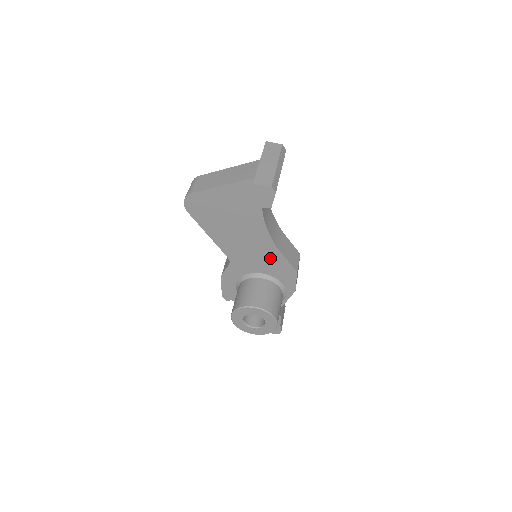
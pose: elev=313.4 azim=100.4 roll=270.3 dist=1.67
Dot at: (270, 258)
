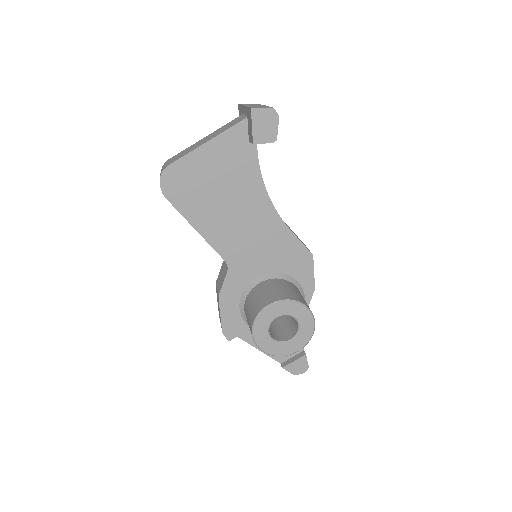
Dot at: (277, 243)
